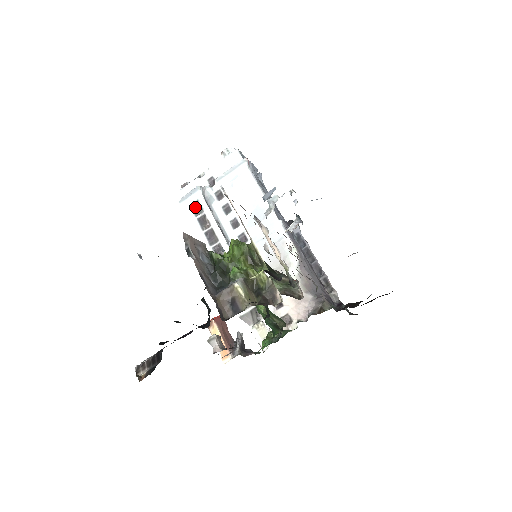
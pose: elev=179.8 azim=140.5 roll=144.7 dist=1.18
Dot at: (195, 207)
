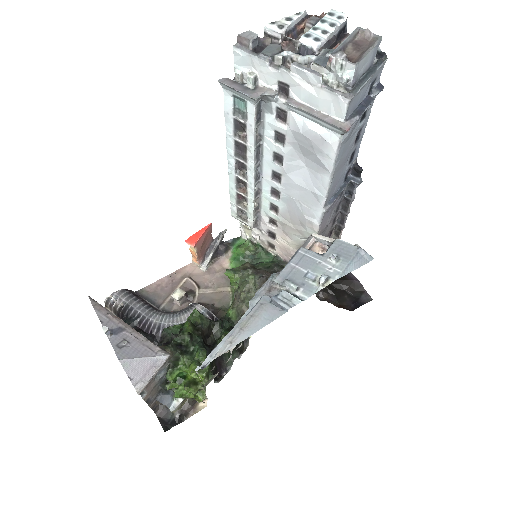
Dot at: (239, 102)
